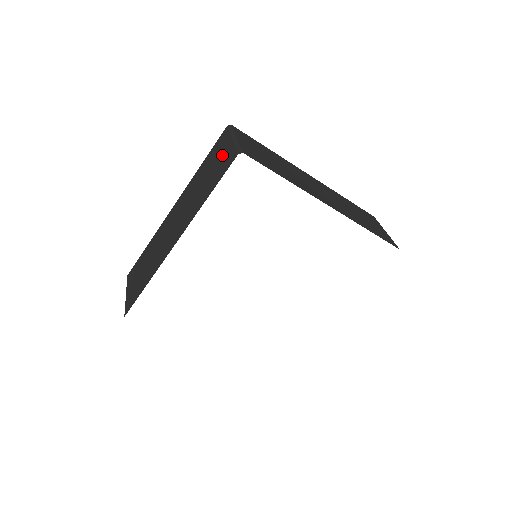
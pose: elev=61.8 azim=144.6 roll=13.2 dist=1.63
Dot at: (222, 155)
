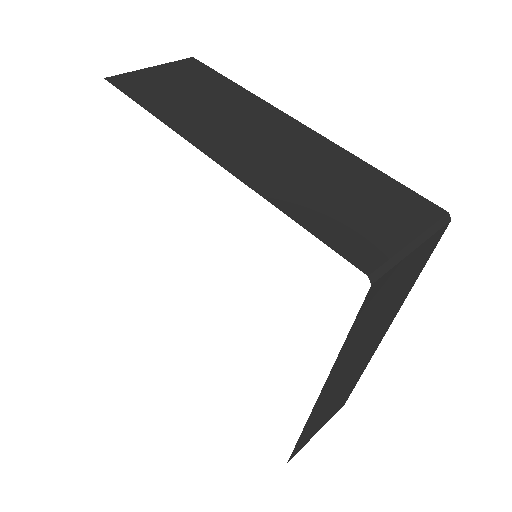
Dot at: occluded
